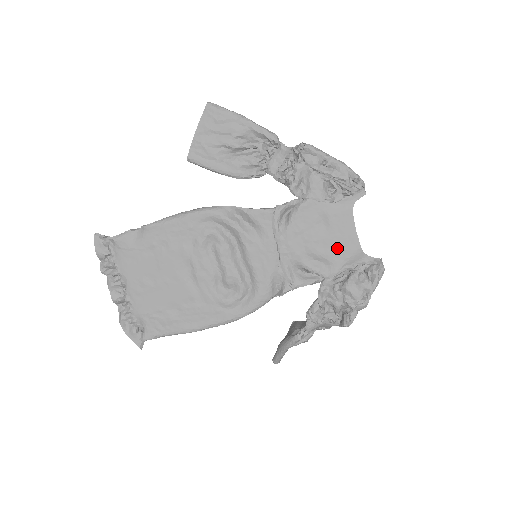
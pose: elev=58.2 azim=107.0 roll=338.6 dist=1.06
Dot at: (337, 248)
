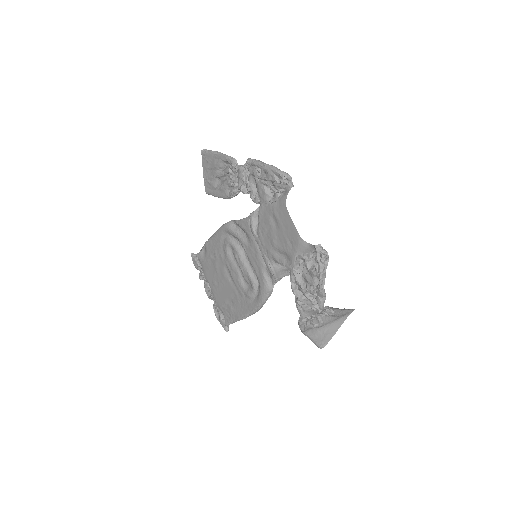
Dot at: (288, 241)
